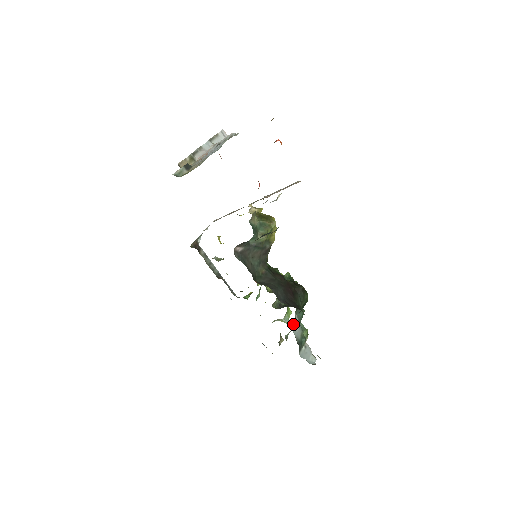
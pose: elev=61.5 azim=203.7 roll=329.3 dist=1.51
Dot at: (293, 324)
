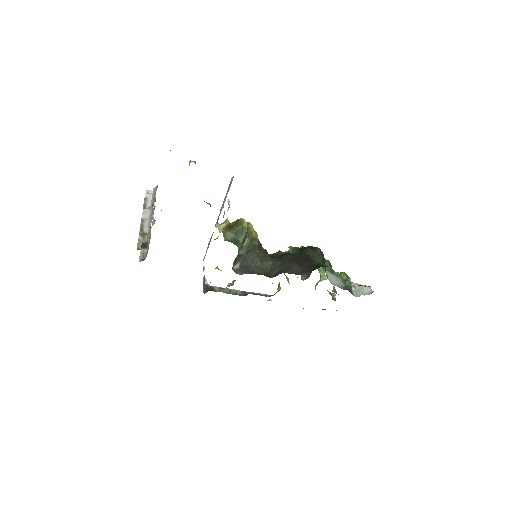
Dot at: (328, 279)
